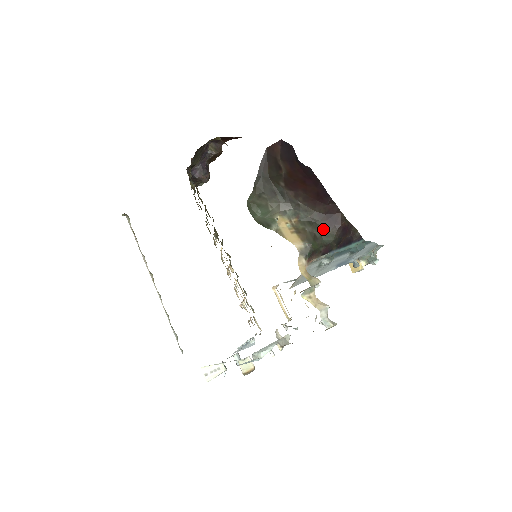
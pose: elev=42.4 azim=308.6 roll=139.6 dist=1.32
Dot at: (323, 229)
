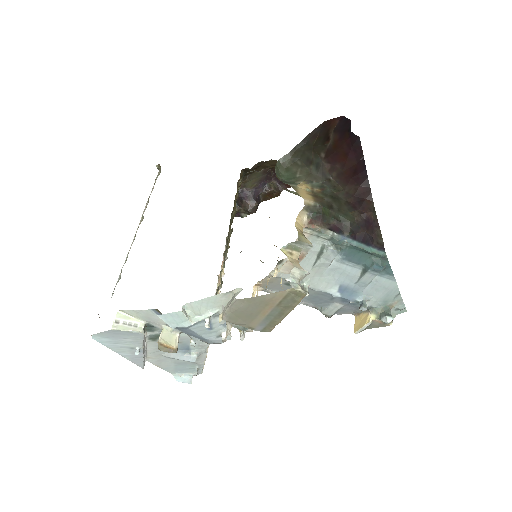
Dot at: (344, 207)
